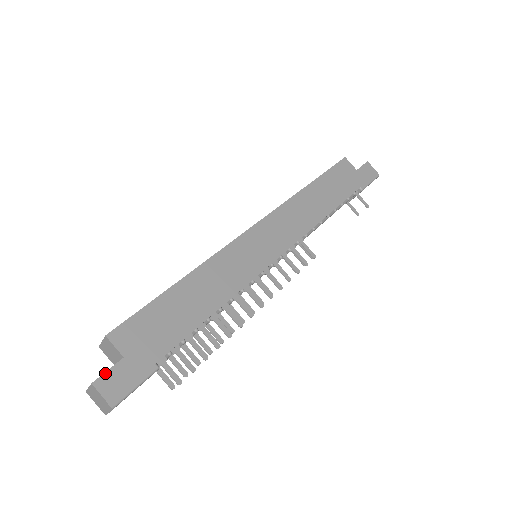
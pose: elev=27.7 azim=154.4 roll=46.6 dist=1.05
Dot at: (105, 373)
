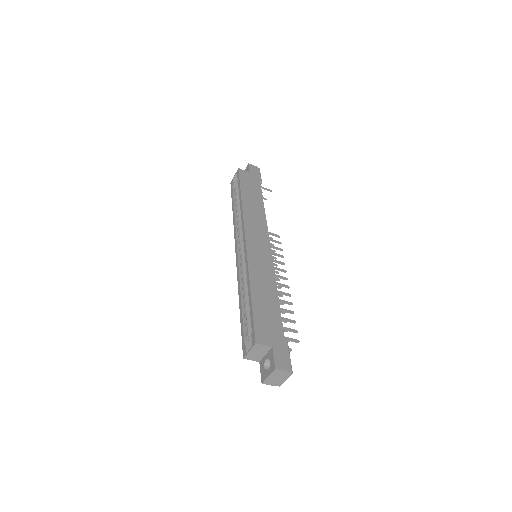
Dot at: (274, 360)
